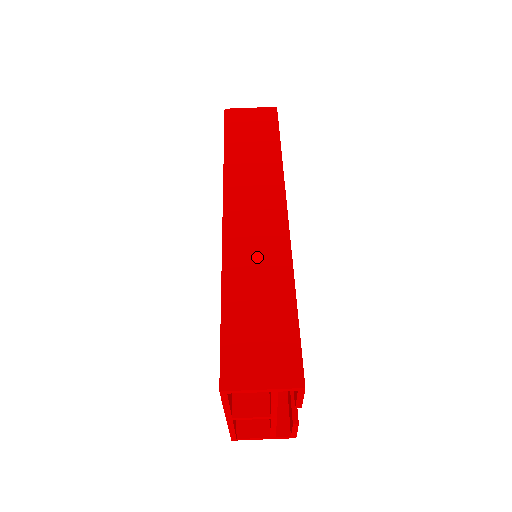
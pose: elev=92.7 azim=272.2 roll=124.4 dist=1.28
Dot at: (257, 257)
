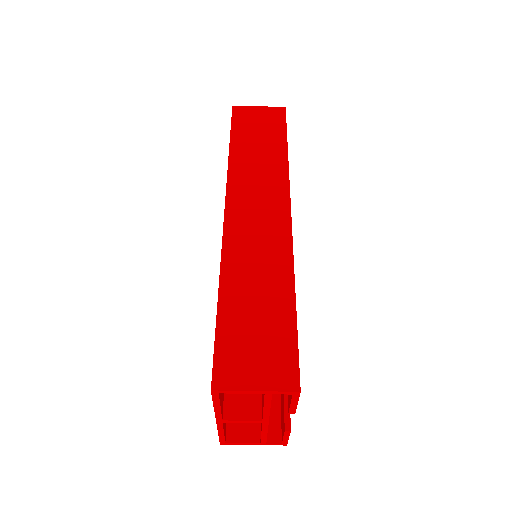
Dot at: (257, 255)
